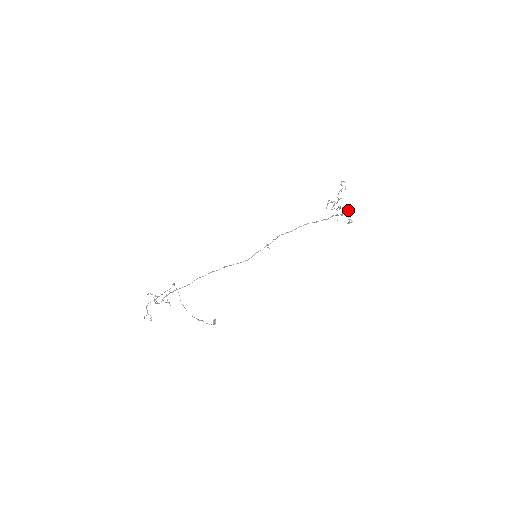
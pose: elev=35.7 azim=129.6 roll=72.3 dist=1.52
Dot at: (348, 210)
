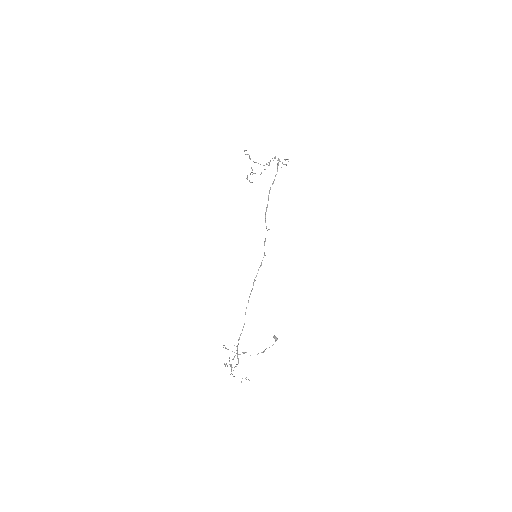
Dot at: occluded
